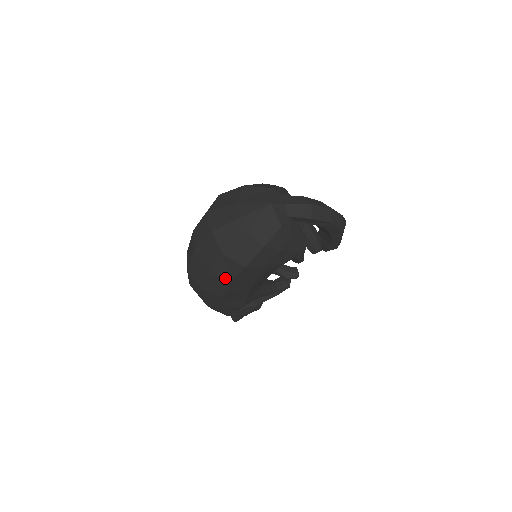
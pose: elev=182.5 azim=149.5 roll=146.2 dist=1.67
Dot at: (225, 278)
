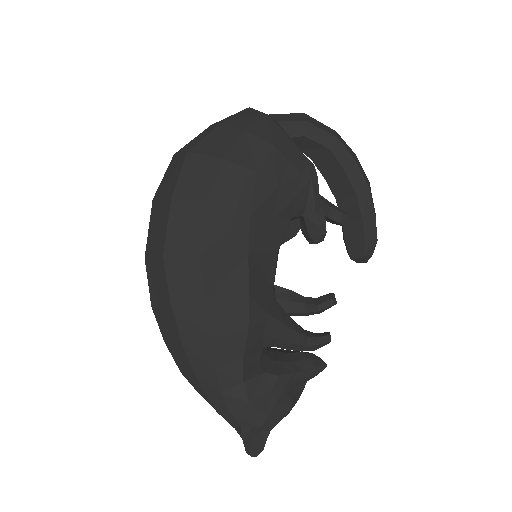
Dot at: (196, 198)
